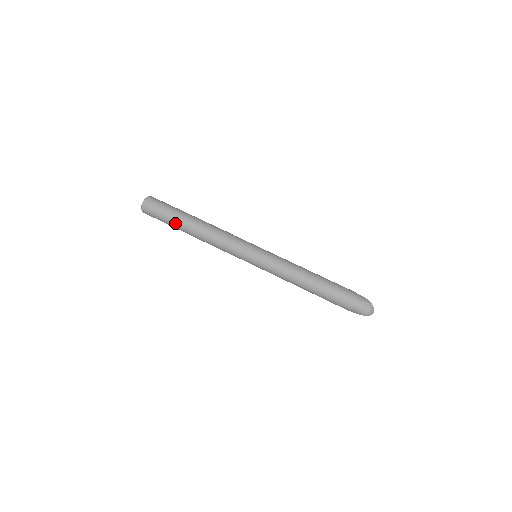
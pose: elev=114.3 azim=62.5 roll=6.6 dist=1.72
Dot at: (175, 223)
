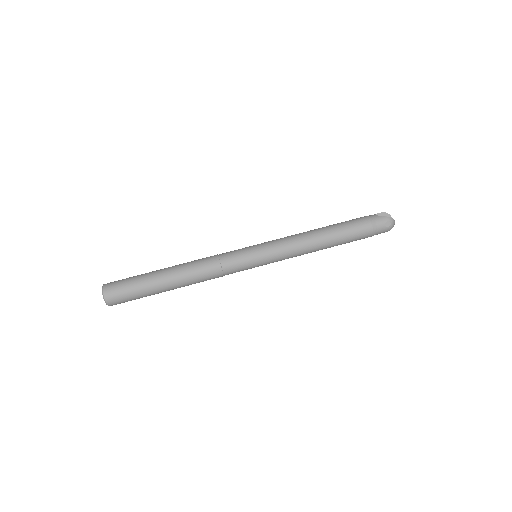
Dot at: (156, 293)
